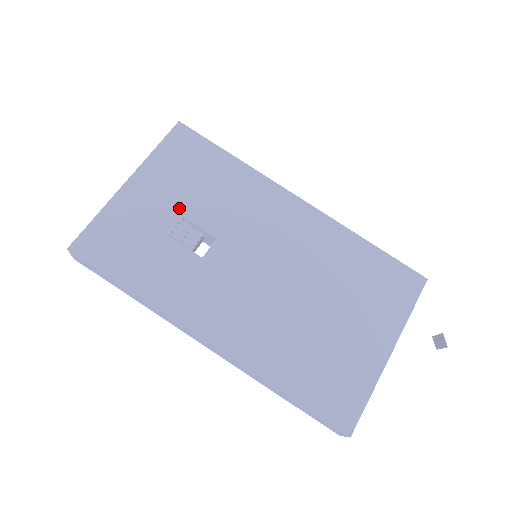
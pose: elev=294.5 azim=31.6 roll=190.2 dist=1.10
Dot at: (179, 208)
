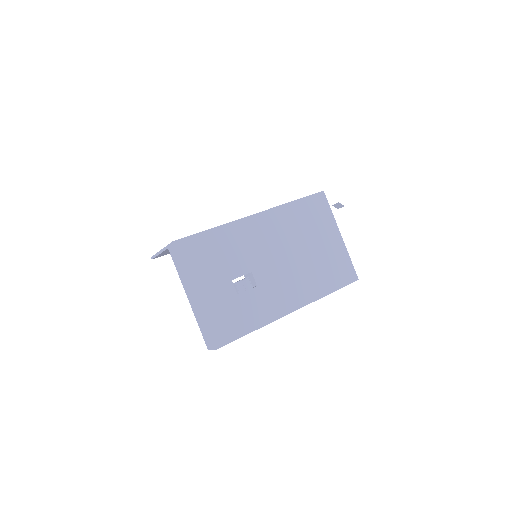
Dot at: (225, 279)
